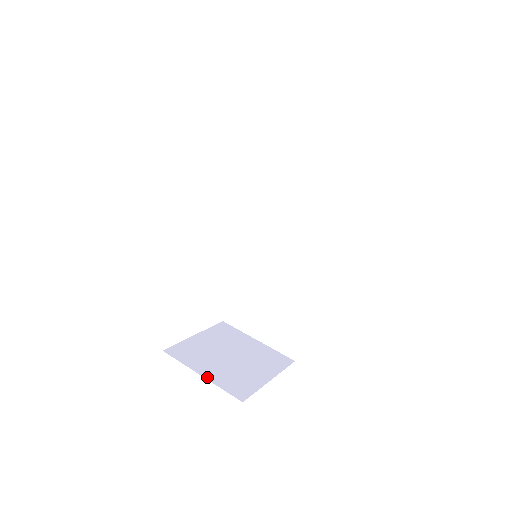
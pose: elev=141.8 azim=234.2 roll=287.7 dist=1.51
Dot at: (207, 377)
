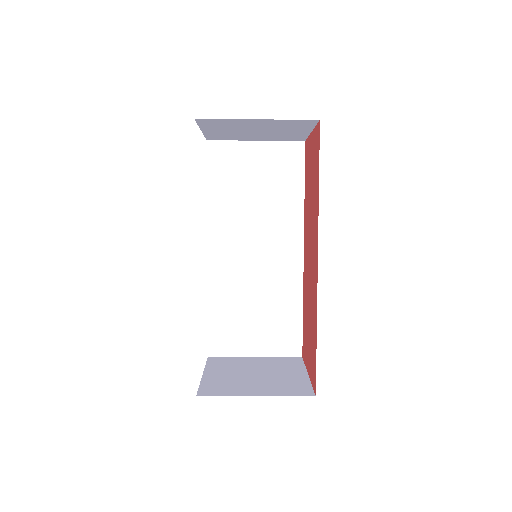
Dot at: (263, 395)
